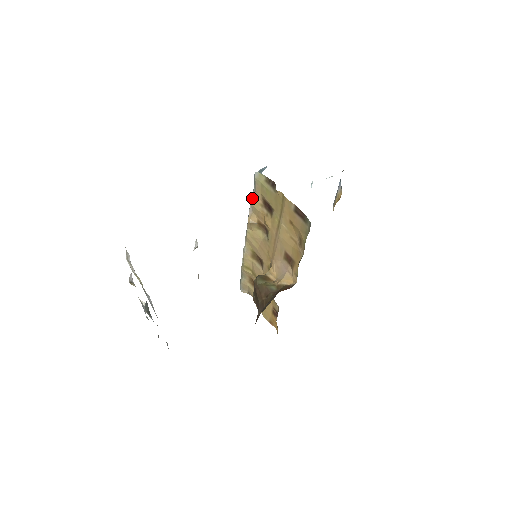
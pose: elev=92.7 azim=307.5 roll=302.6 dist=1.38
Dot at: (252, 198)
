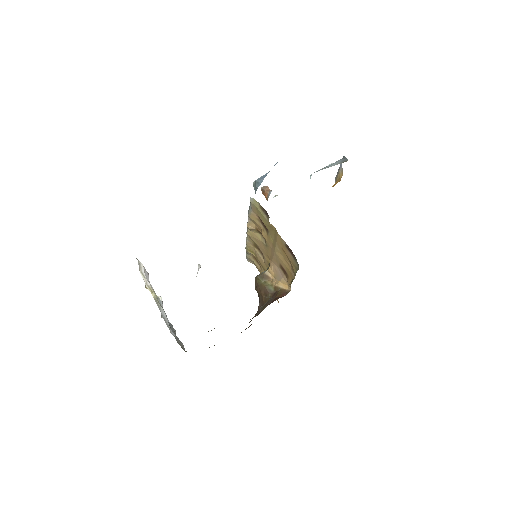
Dot at: (249, 212)
